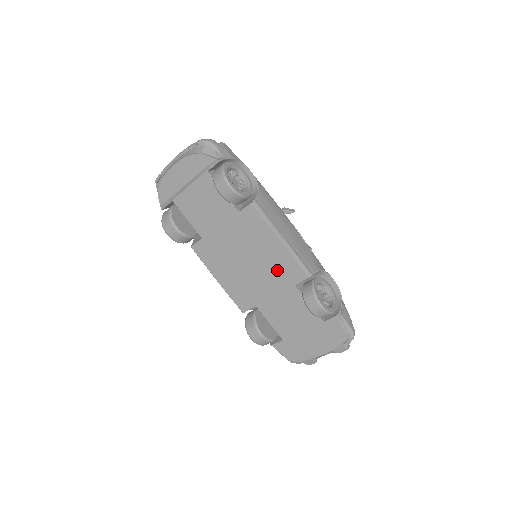
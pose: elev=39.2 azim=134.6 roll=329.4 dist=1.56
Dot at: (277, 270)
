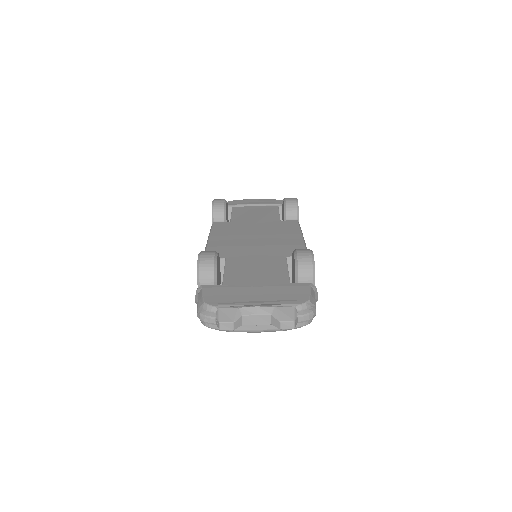
Dot at: (279, 246)
